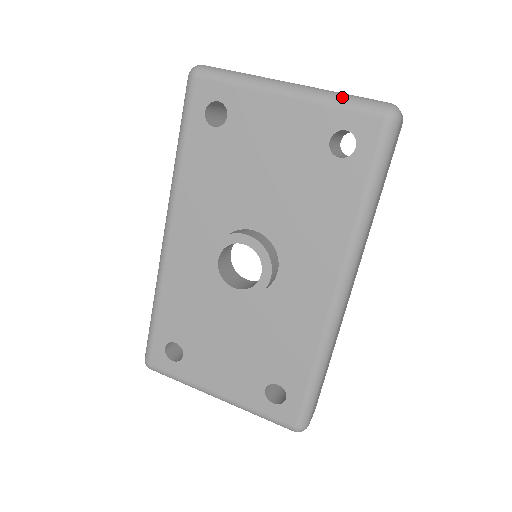
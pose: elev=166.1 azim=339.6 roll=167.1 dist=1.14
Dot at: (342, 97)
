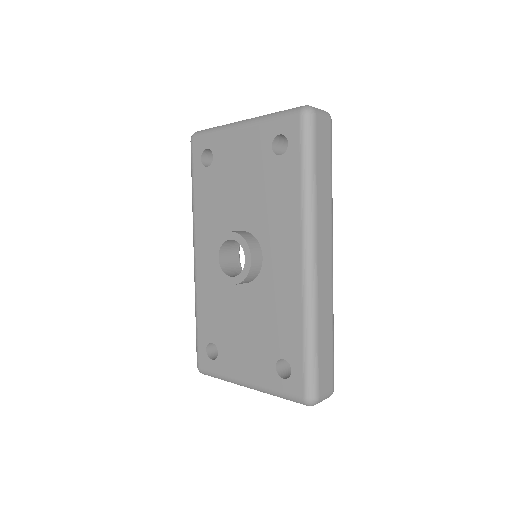
Dot at: (274, 114)
